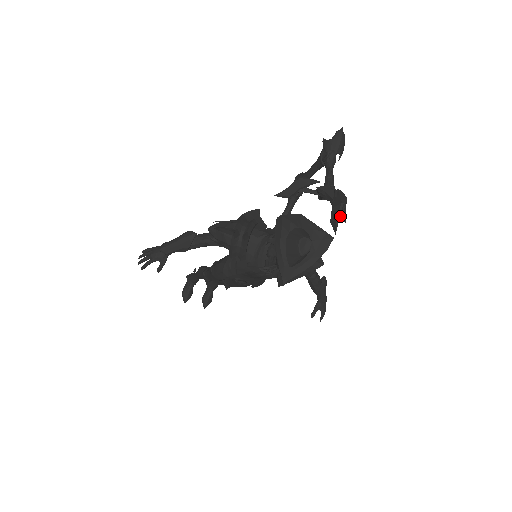
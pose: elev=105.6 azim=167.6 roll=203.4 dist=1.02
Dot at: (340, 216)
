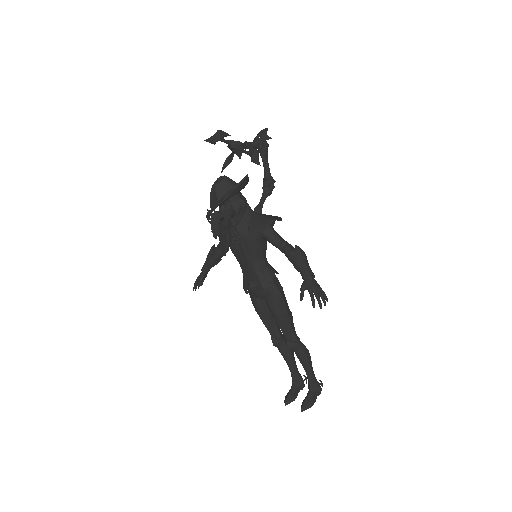
Dot at: (251, 160)
